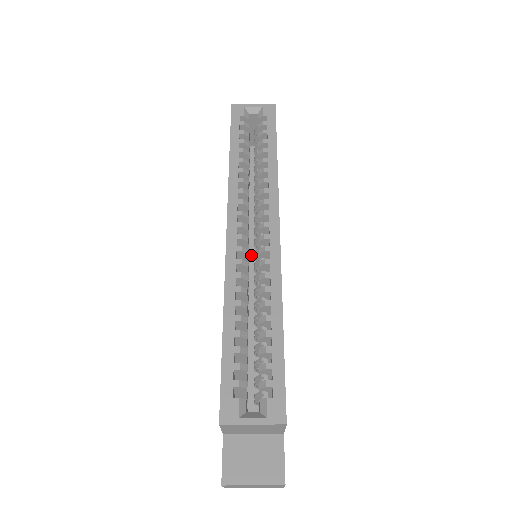
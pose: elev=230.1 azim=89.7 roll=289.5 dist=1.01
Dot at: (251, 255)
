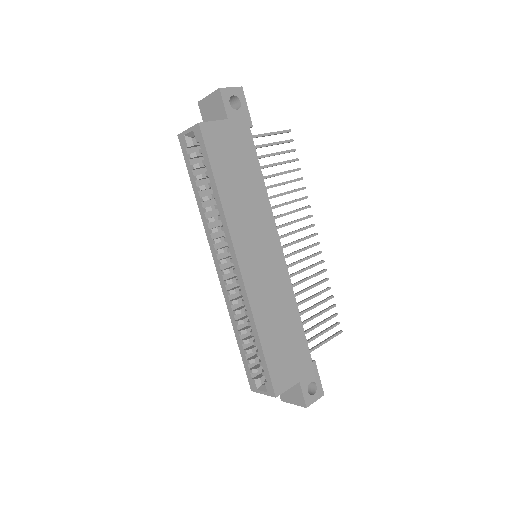
Dot at: occluded
